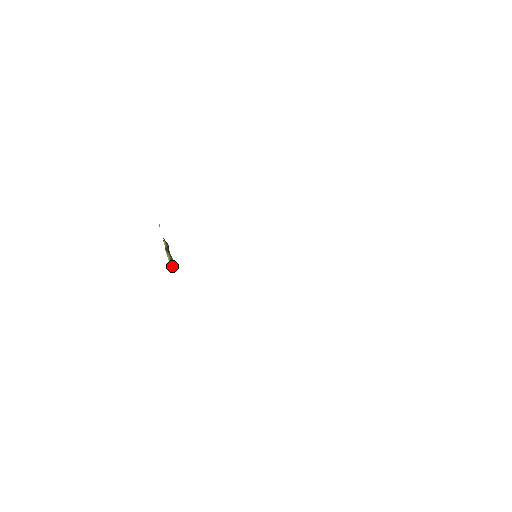
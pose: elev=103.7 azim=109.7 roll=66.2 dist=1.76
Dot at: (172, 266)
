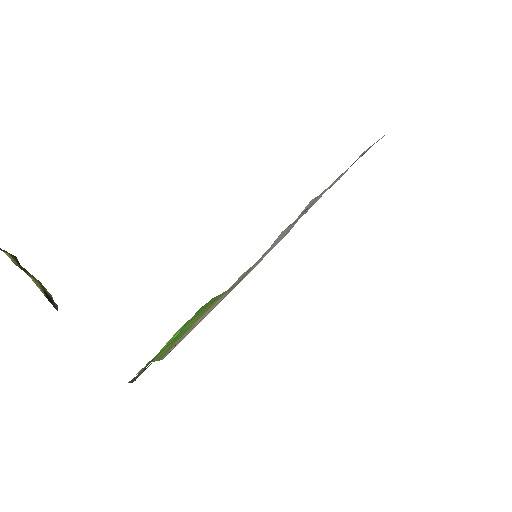
Dot at: (51, 300)
